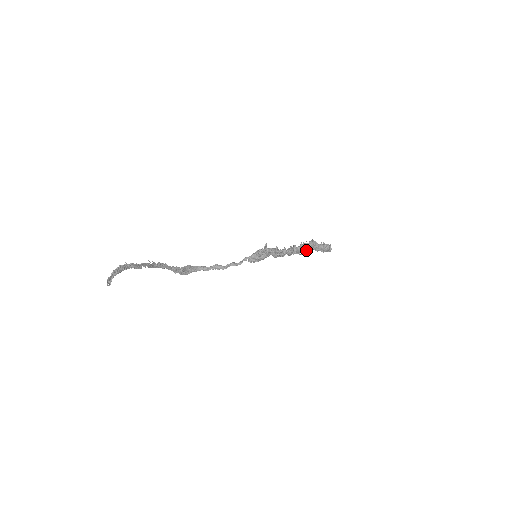
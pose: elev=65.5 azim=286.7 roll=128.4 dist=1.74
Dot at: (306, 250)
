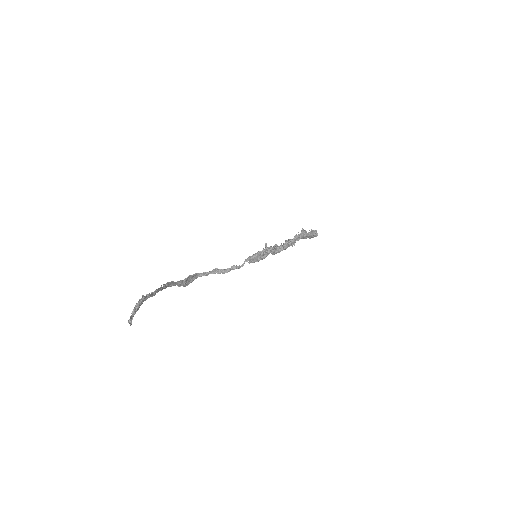
Dot at: (298, 240)
